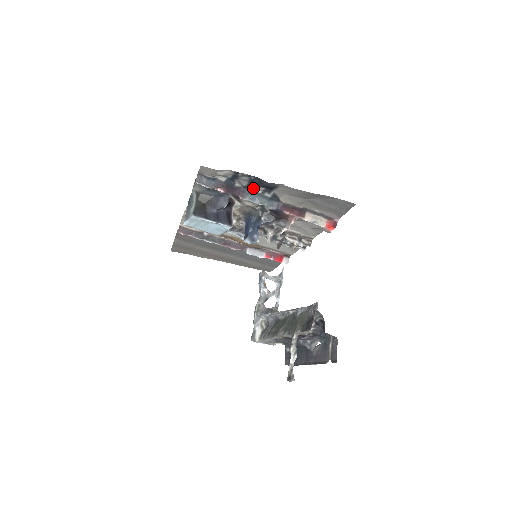
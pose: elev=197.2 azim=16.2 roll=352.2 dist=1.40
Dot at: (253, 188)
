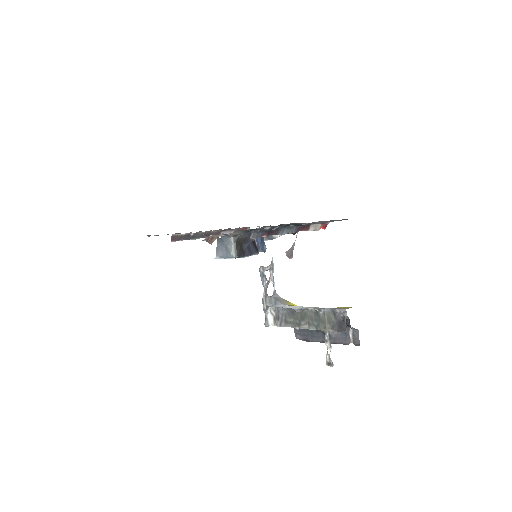
Dot at: occluded
